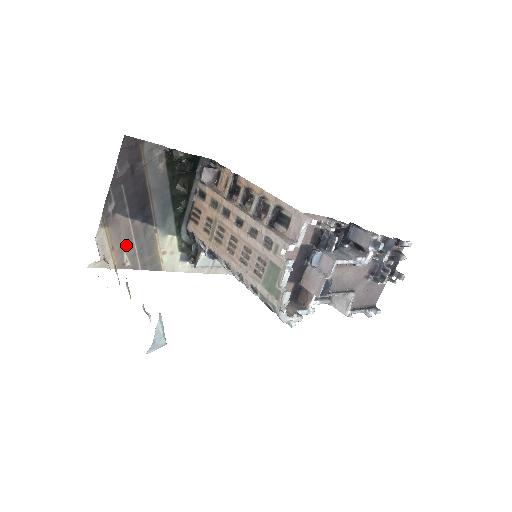
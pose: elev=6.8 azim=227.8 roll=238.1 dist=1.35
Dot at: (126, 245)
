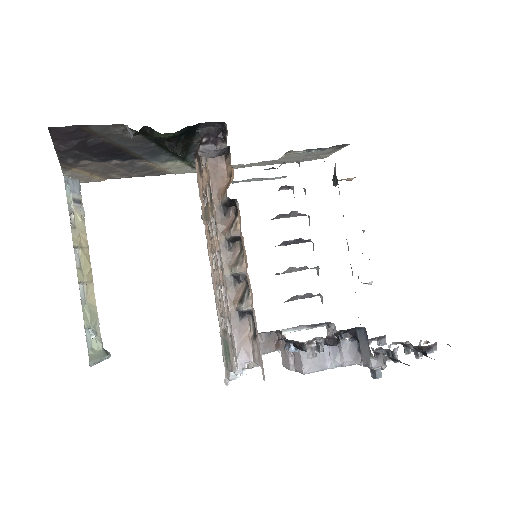
Dot at: (109, 171)
